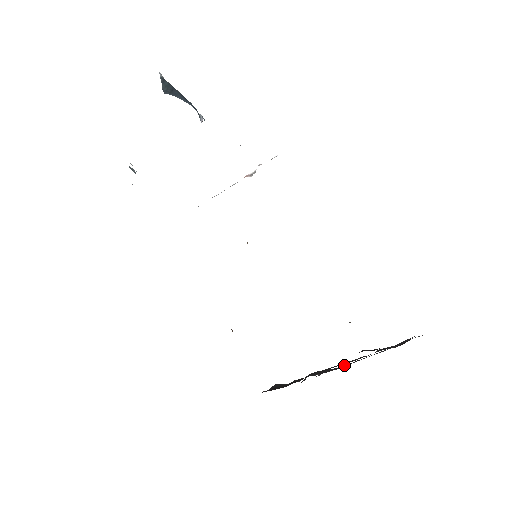
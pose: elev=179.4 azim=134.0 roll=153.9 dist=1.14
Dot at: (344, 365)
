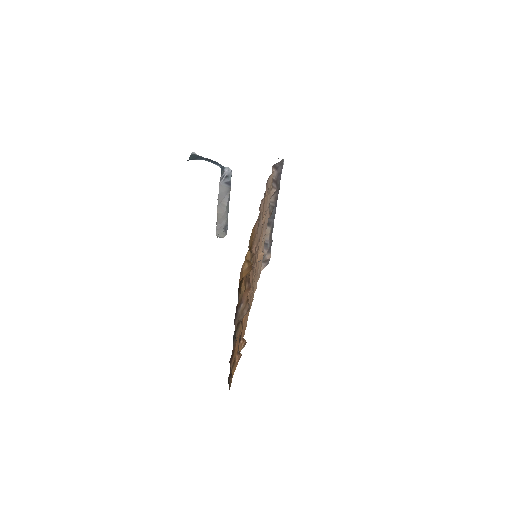
Dot at: occluded
